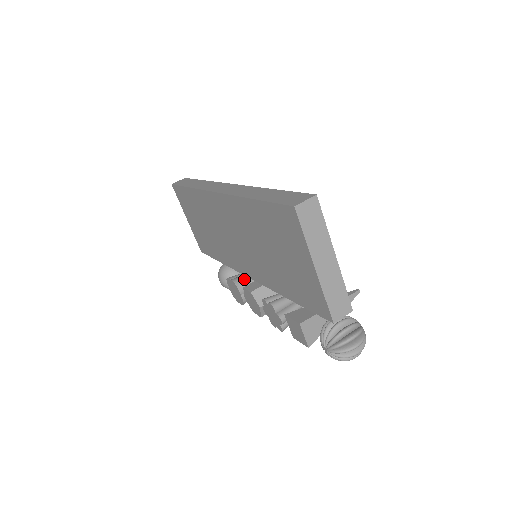
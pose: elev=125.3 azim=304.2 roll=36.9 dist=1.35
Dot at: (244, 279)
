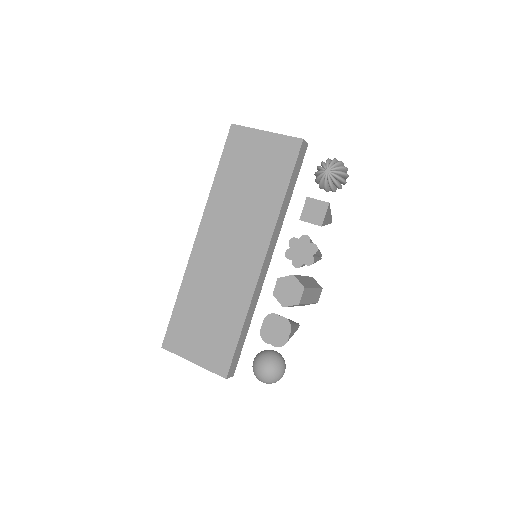
Dot at: occluded
